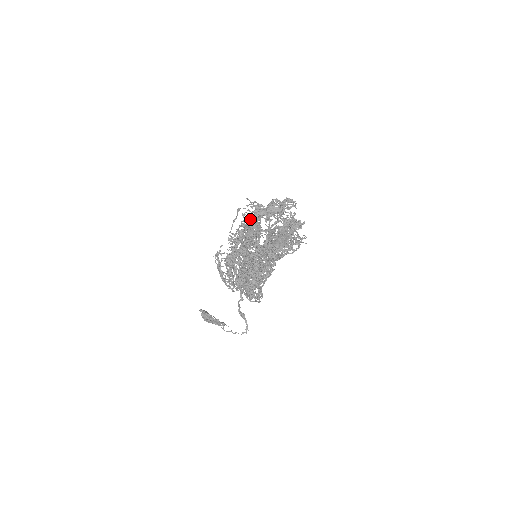
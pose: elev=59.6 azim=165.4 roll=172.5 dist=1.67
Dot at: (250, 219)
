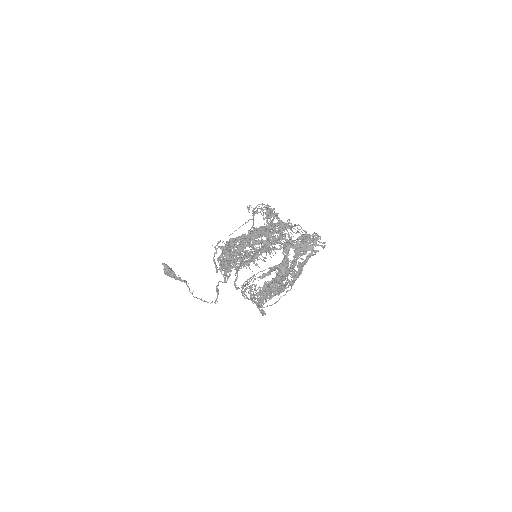
Dot at: (285, 252)
